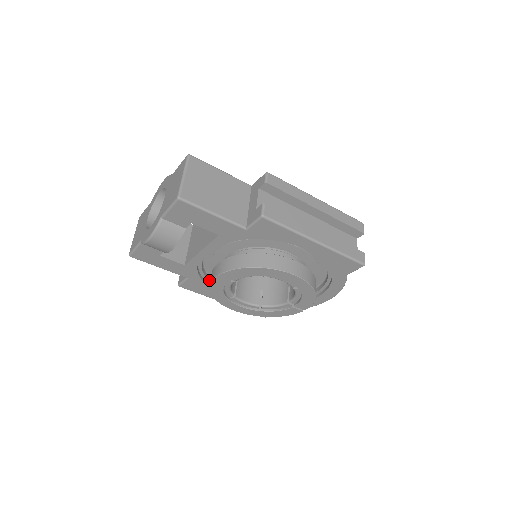
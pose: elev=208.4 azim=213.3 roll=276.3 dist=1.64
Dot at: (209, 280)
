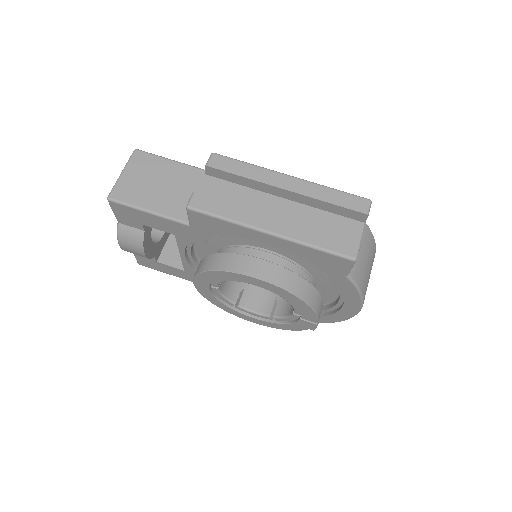
Dot at: occluded
